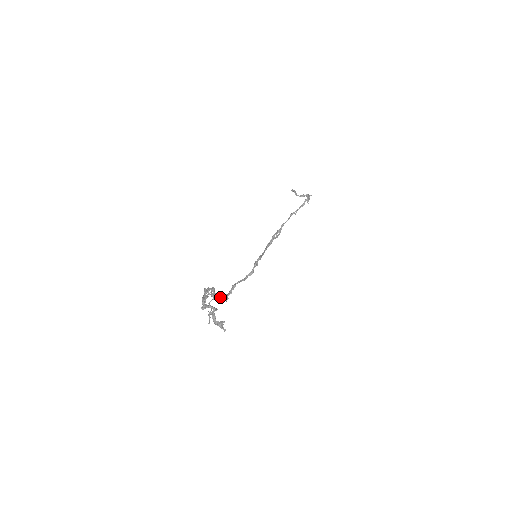
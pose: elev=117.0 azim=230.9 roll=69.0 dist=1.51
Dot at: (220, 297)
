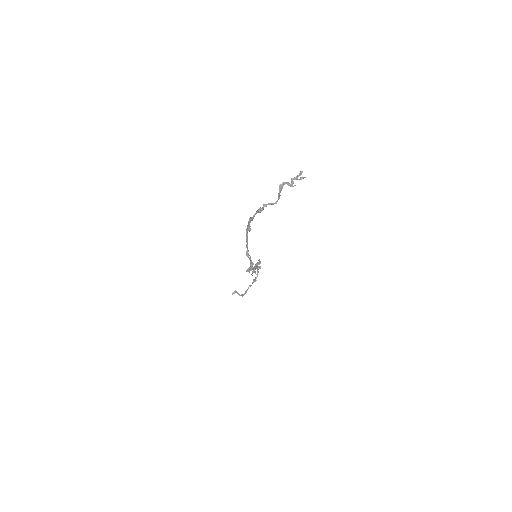
Dot at: occluded
